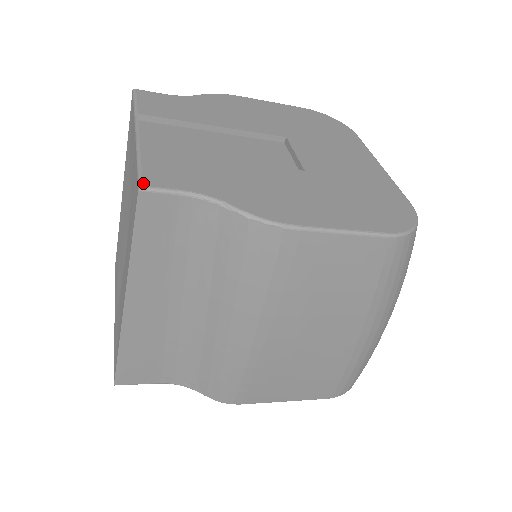
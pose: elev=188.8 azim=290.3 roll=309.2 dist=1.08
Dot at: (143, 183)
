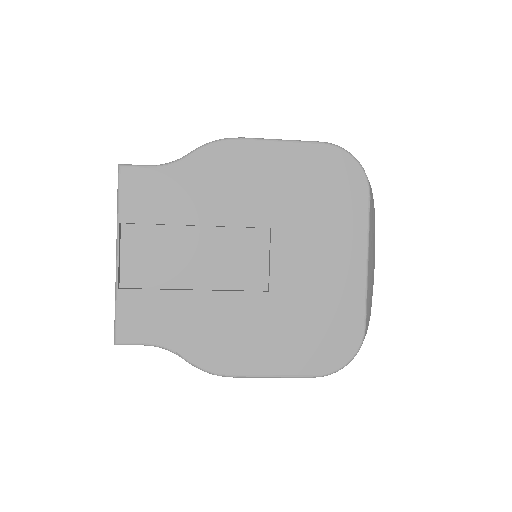
Dot at: (117, 340)
